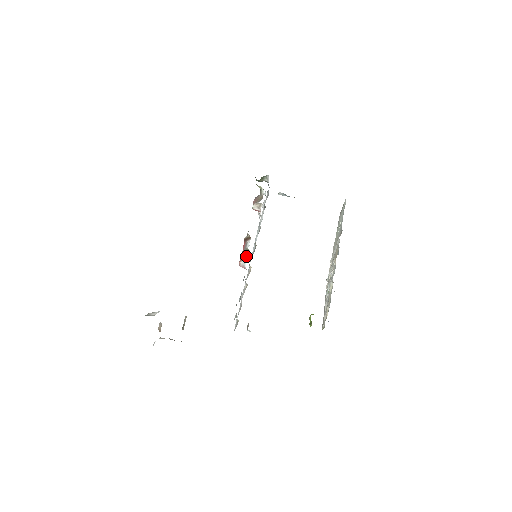
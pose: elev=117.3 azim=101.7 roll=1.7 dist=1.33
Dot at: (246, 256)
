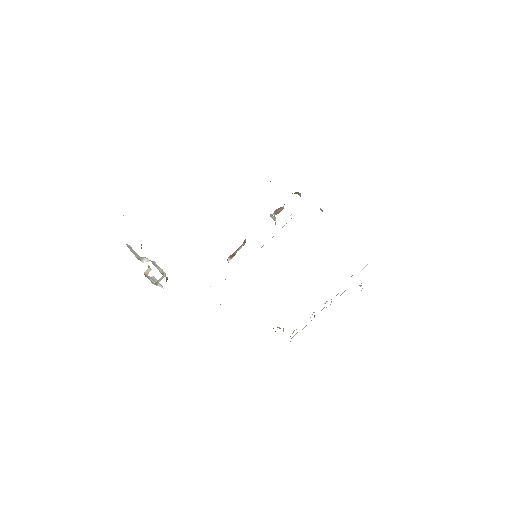
Dot at: (233, 256)
